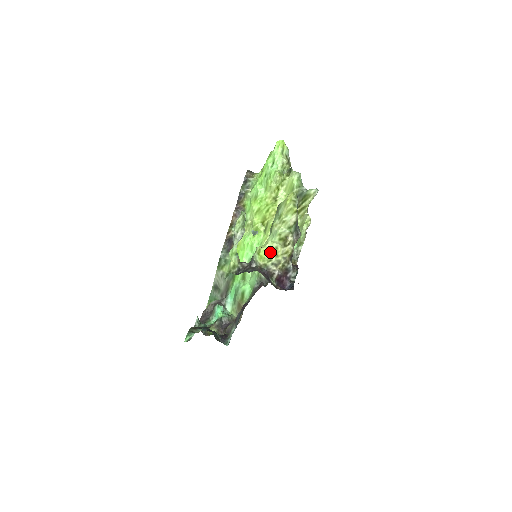
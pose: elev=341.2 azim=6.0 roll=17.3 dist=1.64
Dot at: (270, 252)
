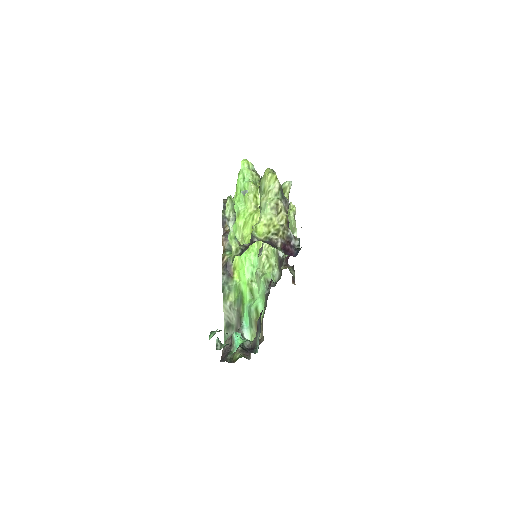
Dot at: (266, 225)
